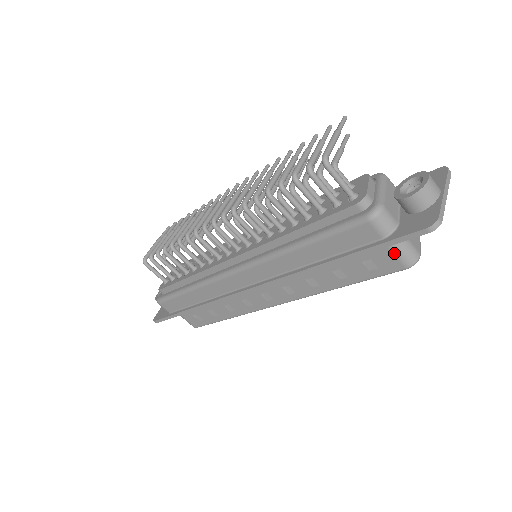
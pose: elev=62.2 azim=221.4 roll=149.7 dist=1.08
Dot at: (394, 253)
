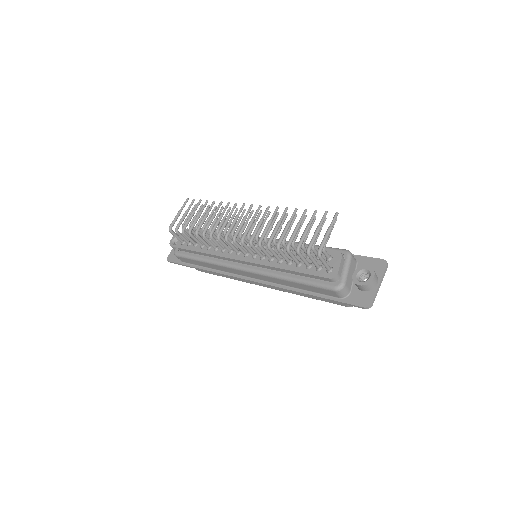
Dot at: occluded
